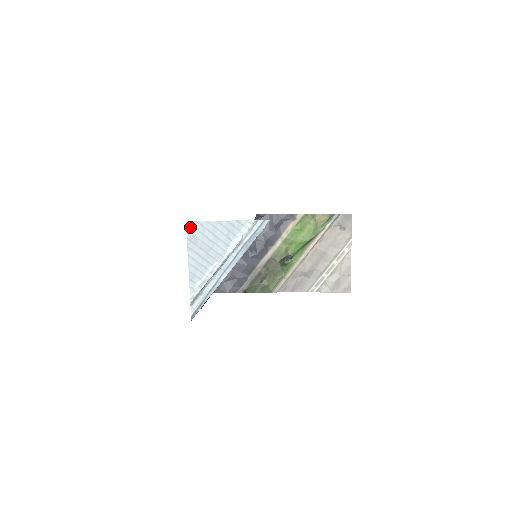
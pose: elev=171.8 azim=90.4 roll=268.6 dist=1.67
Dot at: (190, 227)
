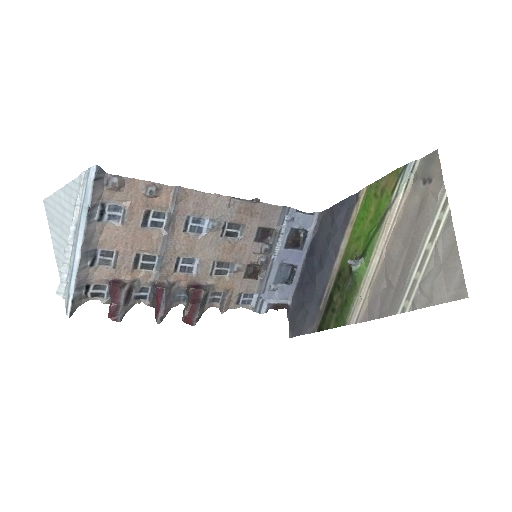
Dot at: (47, 205)
